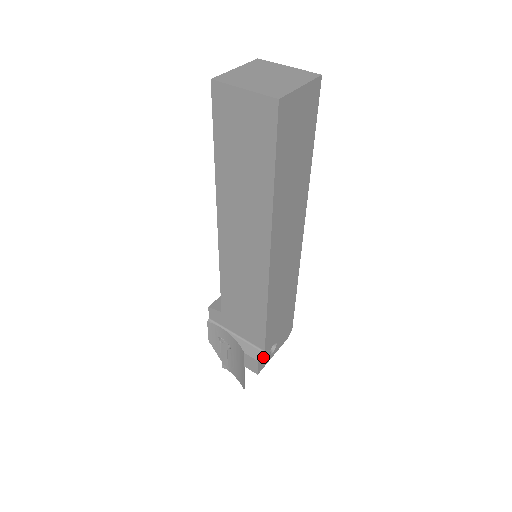
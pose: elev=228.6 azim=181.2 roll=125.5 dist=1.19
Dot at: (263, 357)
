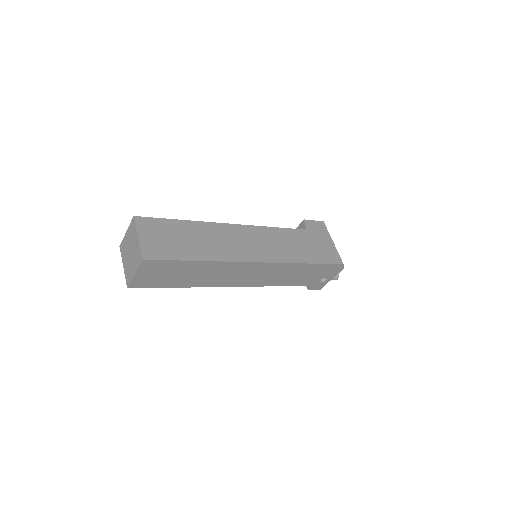
Dot at: (314, 286)
